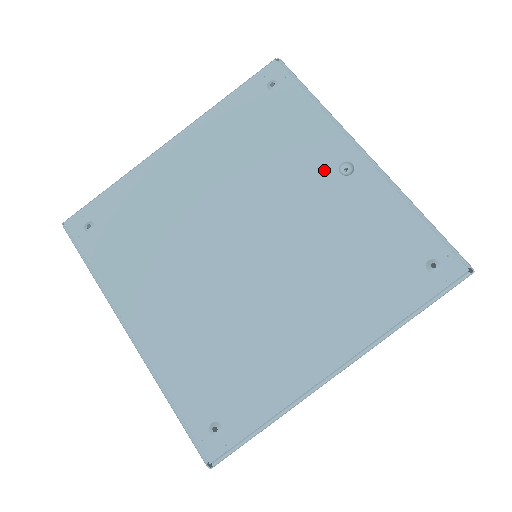
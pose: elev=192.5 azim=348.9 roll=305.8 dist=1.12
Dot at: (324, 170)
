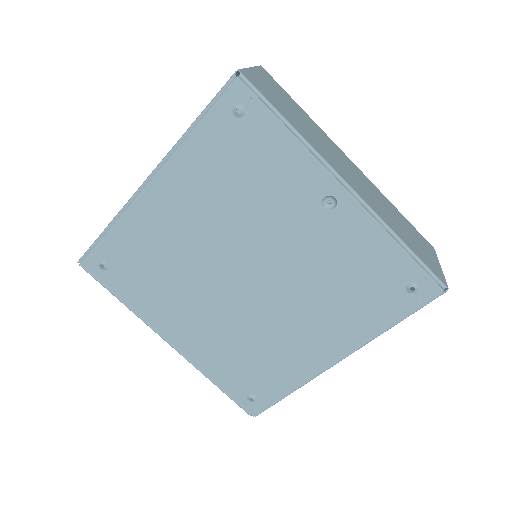
Dot at: (307, 206)
